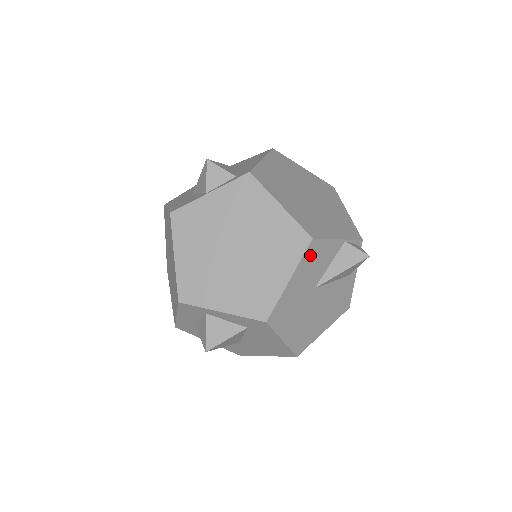
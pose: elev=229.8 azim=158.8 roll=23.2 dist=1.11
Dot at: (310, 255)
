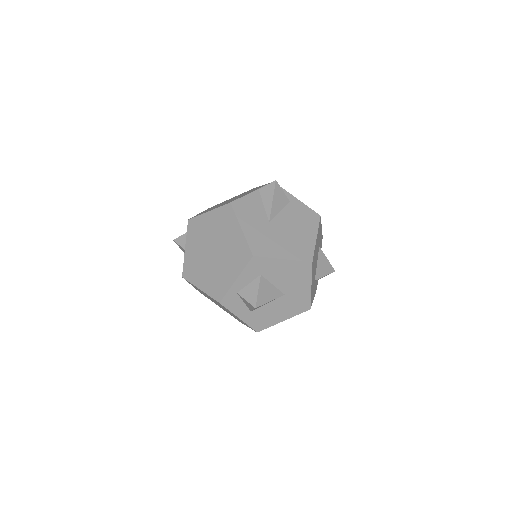
Dot at: (240, 210)
